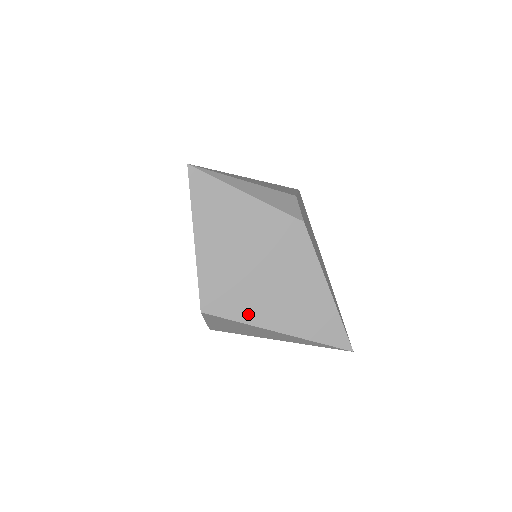
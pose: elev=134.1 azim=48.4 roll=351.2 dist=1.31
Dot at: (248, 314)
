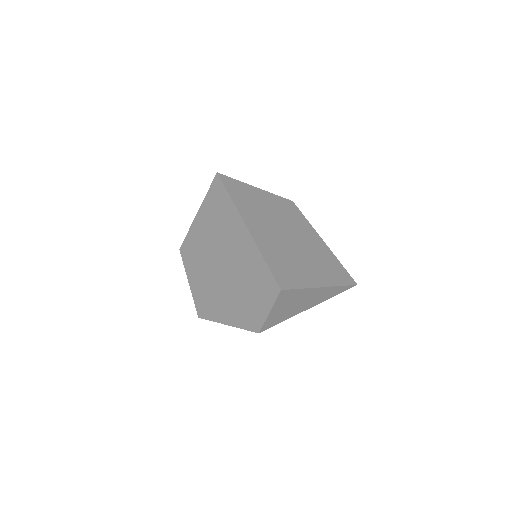
Dot at: (303, 280)
